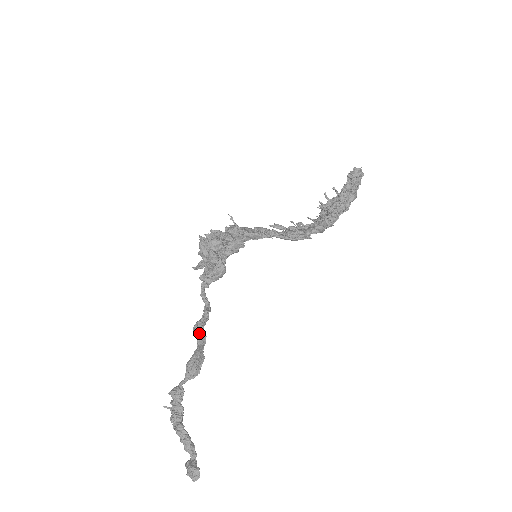
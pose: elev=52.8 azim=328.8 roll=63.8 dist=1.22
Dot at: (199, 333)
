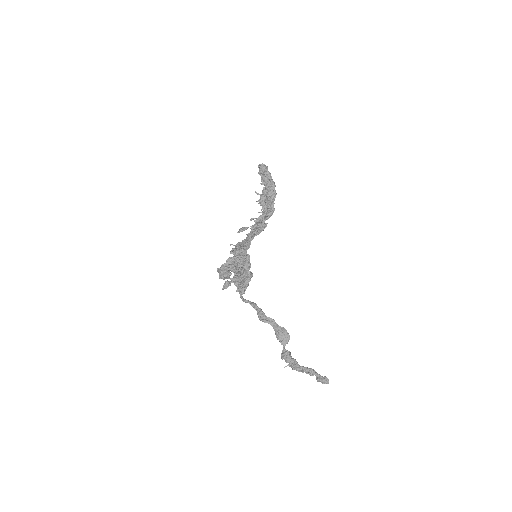
Dot at: (266, 319)
